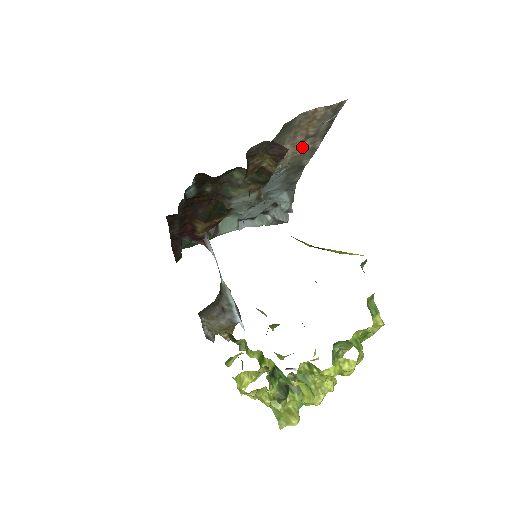
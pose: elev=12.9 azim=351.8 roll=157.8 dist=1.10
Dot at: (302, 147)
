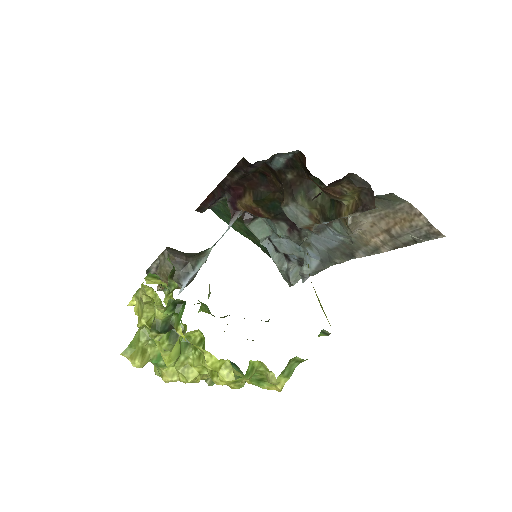
Dot at: (374, 236)
